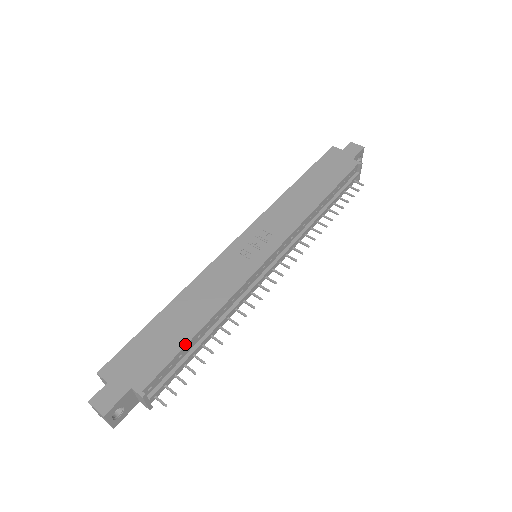
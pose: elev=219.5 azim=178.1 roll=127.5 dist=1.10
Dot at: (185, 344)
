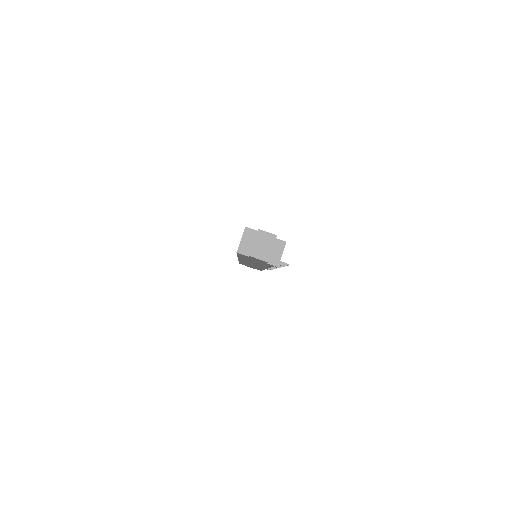
Dot at: occluded
